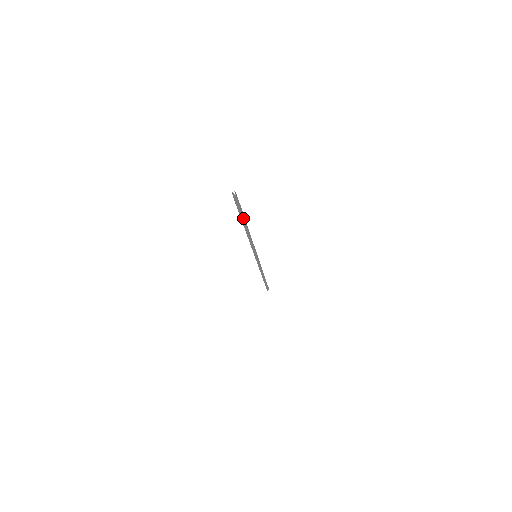
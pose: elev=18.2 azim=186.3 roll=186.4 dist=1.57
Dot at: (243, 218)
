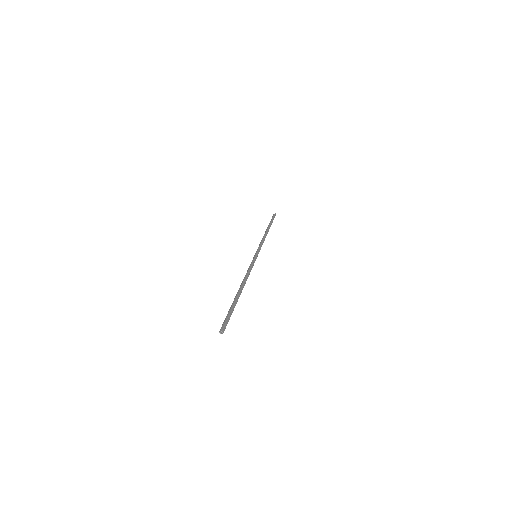
Dot at: (235, 304)
